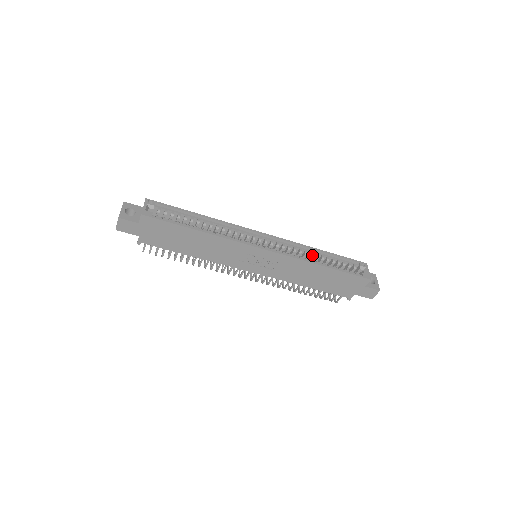
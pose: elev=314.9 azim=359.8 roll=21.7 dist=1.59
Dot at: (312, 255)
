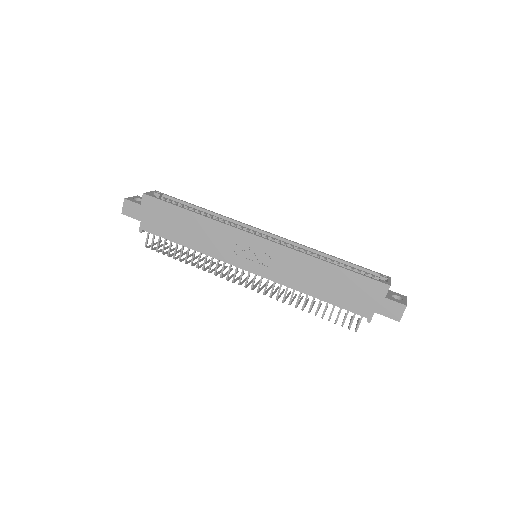
Dot at: (318, 257)
